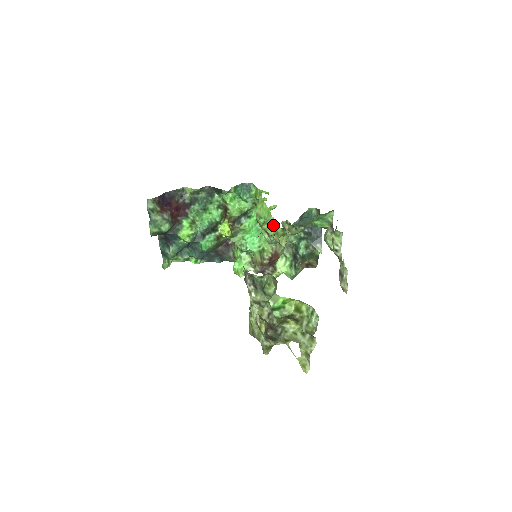
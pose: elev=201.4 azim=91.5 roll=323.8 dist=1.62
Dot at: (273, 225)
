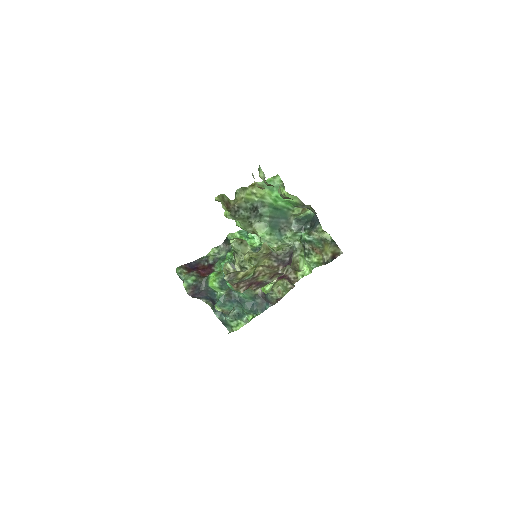
Dot at: occluded
